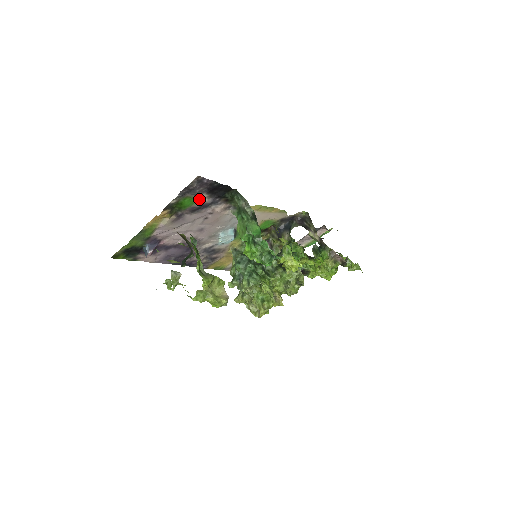
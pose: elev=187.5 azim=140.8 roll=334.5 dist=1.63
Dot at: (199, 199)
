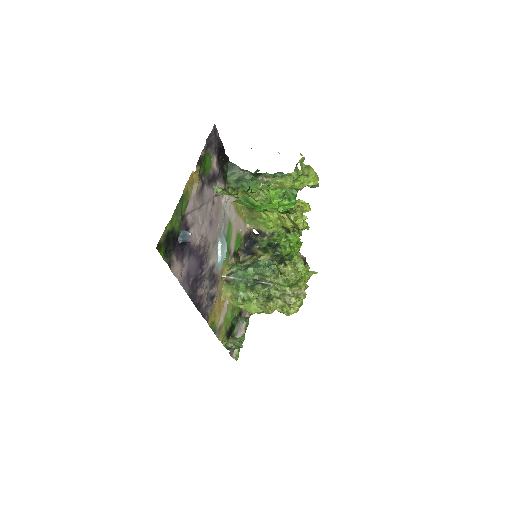
Dot at: (212, 165)
